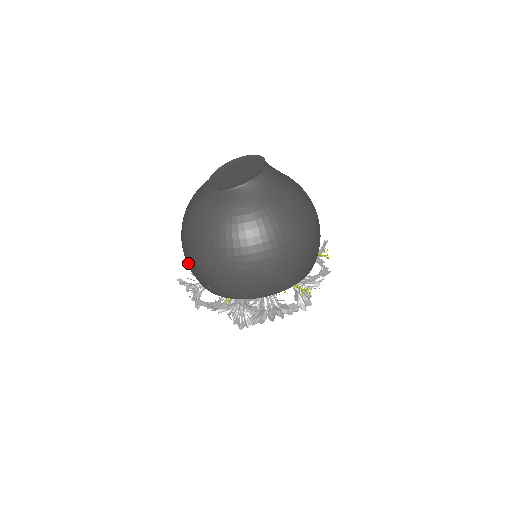
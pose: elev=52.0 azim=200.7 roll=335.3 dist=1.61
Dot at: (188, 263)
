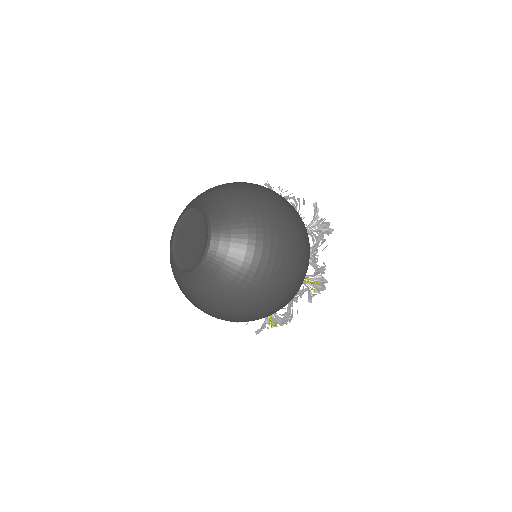
Dot at: occluded
